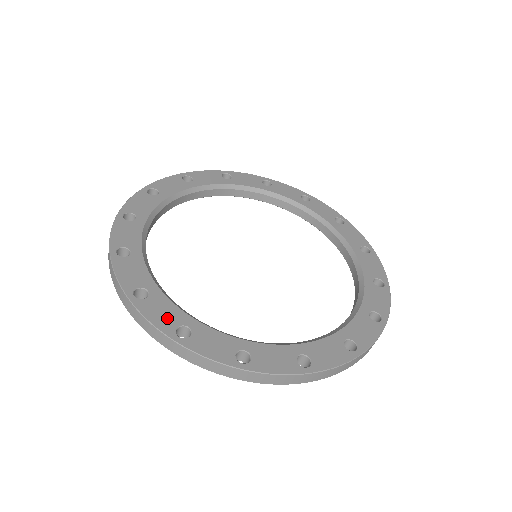
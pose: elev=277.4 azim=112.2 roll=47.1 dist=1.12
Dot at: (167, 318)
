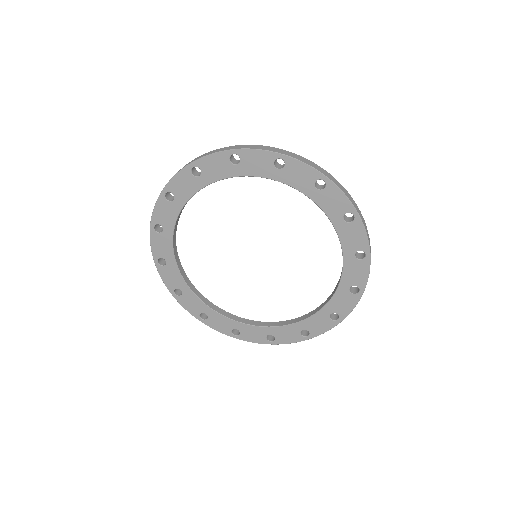
Dot at: occluded
